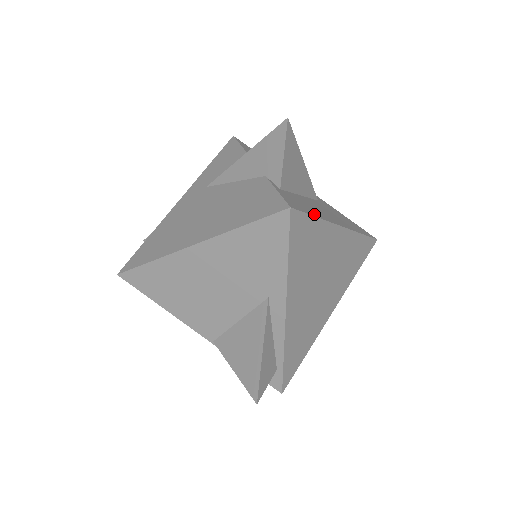
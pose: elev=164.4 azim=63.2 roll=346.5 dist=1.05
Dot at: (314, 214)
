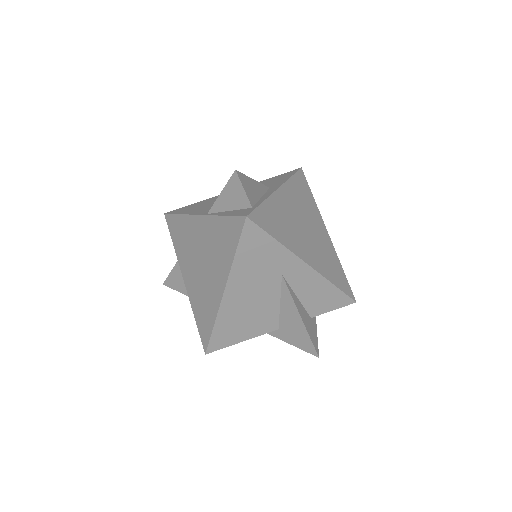
Dot at: occluded
